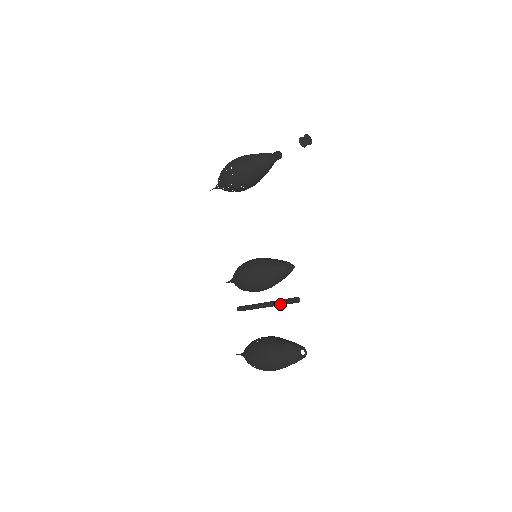
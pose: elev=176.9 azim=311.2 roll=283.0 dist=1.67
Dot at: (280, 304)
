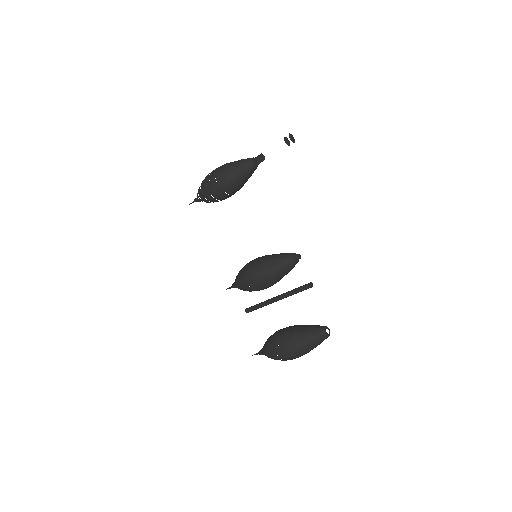
Dot at: (294, 293)
